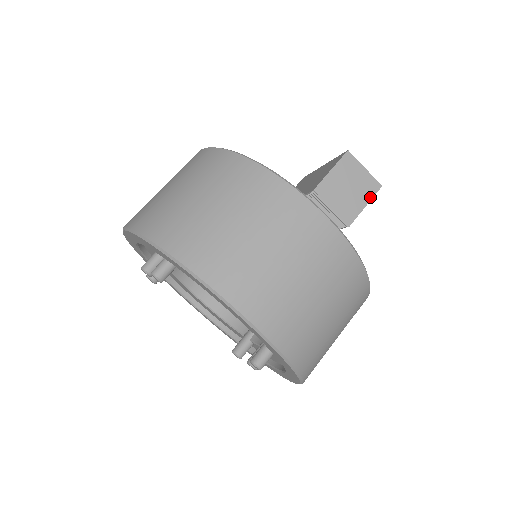
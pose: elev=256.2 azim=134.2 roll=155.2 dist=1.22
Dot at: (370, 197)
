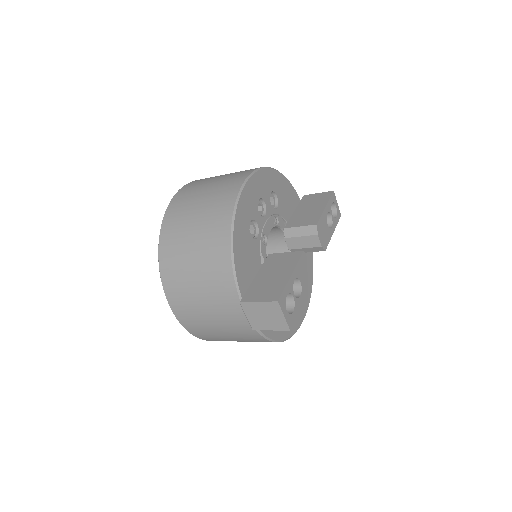
Dot at: (277, 329)
